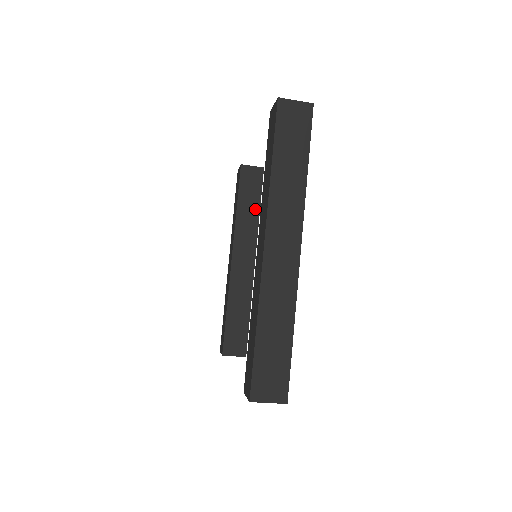
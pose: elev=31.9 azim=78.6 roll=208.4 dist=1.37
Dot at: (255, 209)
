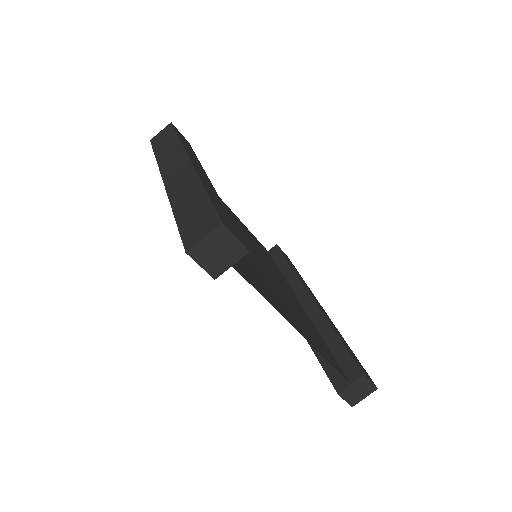
Dot at: (287, 269)
